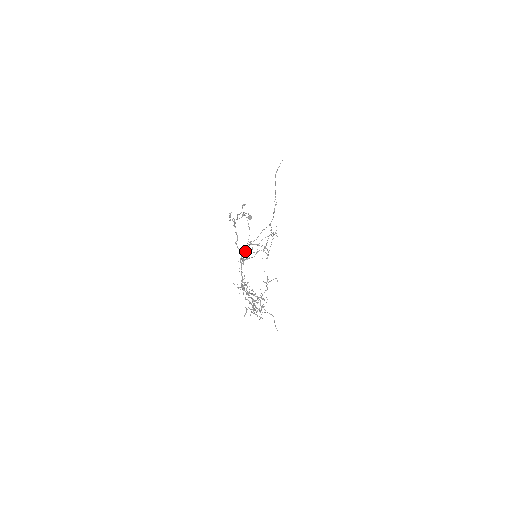
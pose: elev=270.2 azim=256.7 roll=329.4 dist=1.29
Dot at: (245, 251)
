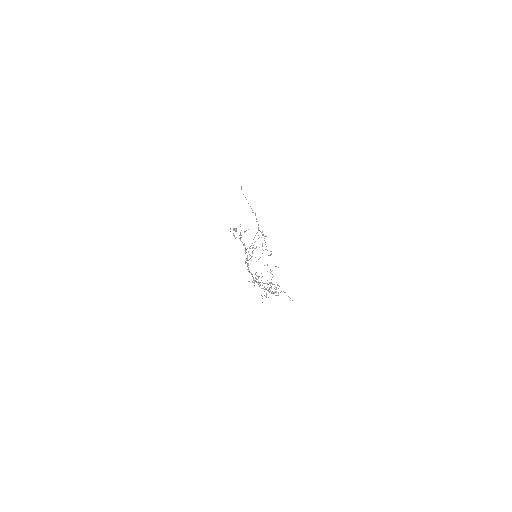
Dot at: (247, 255)
